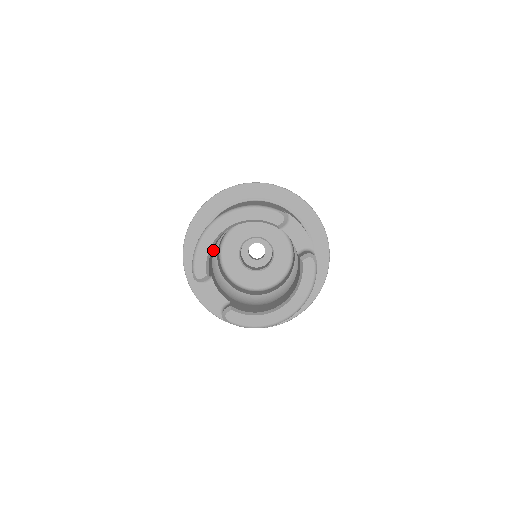
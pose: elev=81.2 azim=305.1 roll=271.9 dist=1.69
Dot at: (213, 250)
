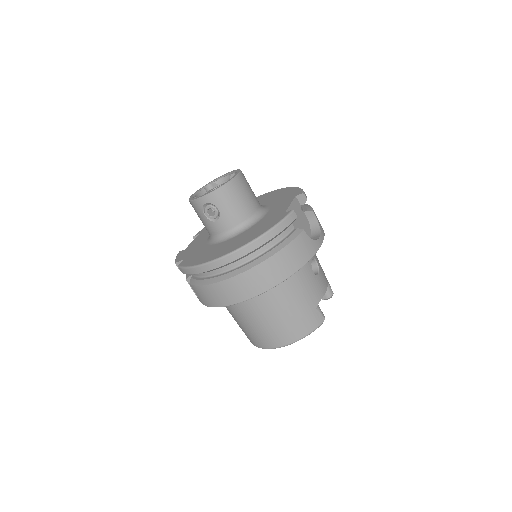
Dot at: occluded
